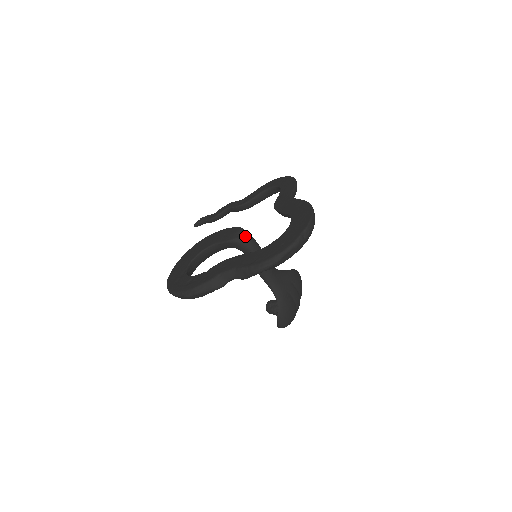
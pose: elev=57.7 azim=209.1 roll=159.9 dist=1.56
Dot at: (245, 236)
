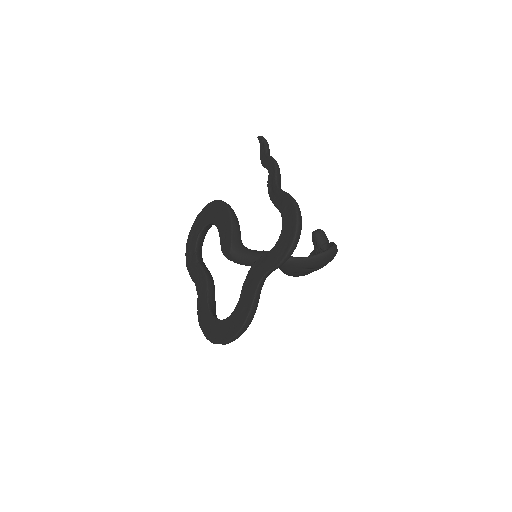
Dot at: (231, 259)
